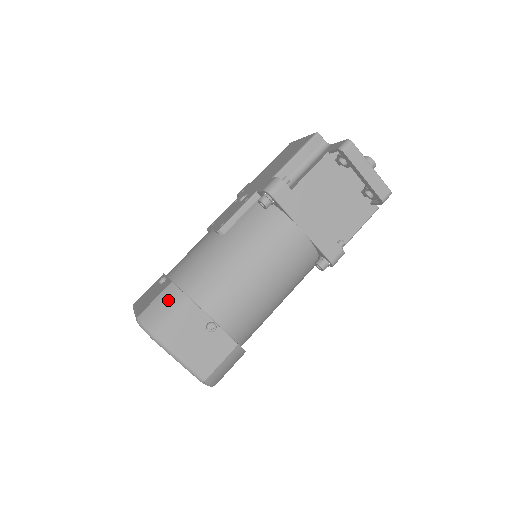
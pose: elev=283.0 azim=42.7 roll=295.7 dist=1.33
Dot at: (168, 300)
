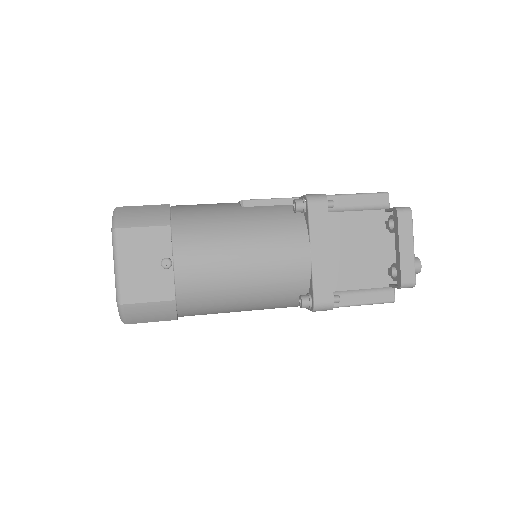
Dot at: (153, 212)
